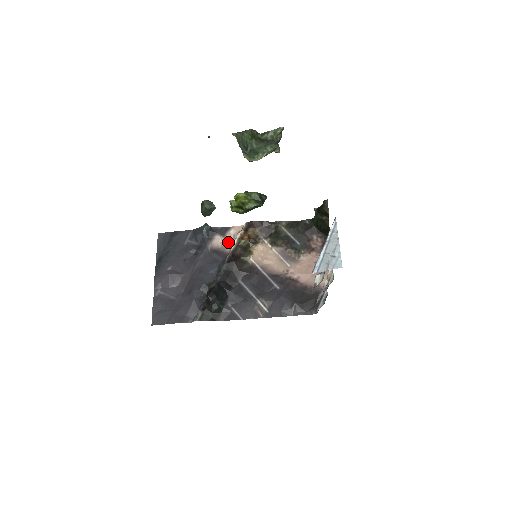
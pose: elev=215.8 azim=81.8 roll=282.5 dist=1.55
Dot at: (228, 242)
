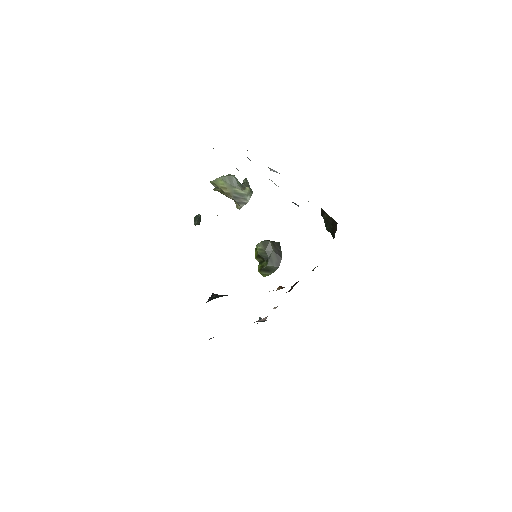
Dot at: occluded
